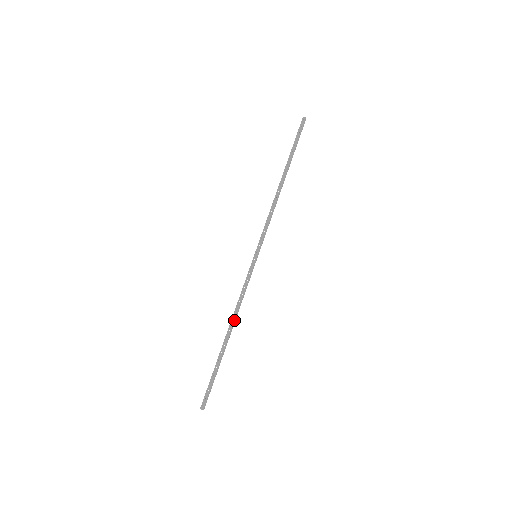
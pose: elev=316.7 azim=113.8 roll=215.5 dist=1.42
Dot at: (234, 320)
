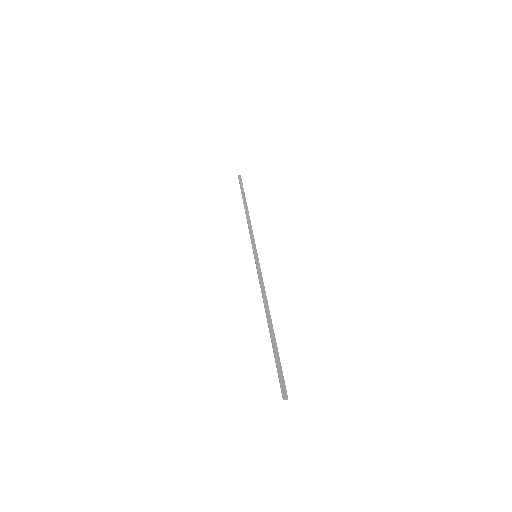
Dot at: (267, 305)
